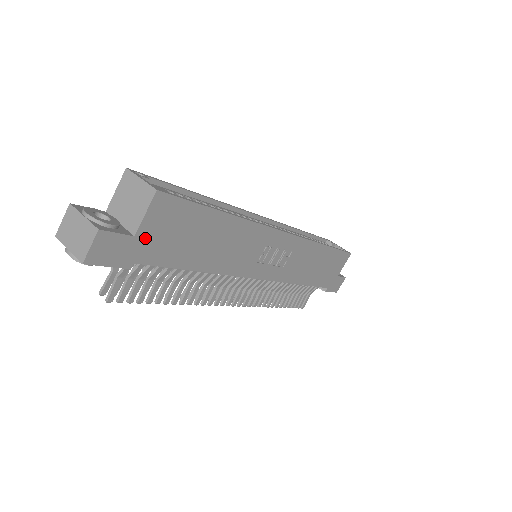
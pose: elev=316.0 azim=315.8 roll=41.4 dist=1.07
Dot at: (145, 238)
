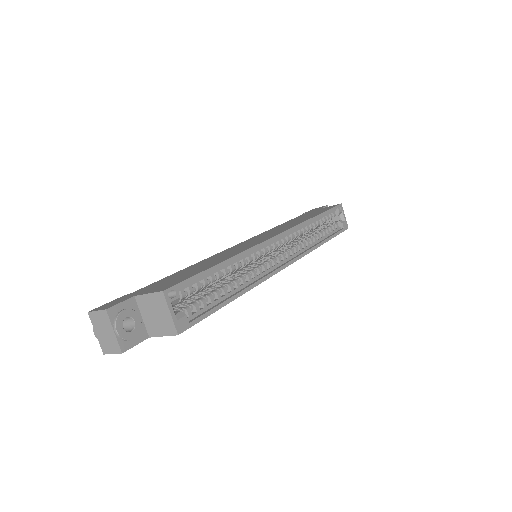
Dot at: occluded
